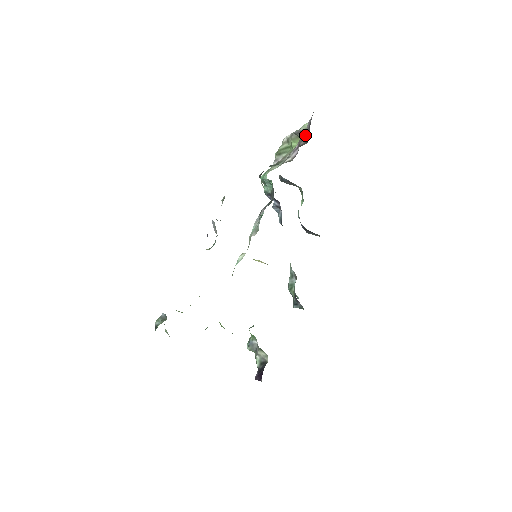
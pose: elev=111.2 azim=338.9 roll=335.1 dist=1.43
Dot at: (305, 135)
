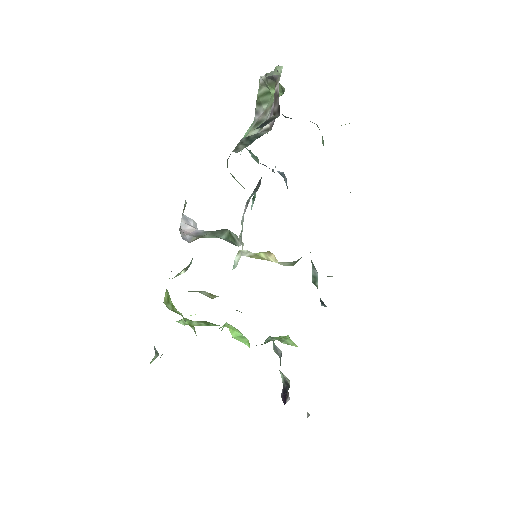
Dot at: (277, 94)
